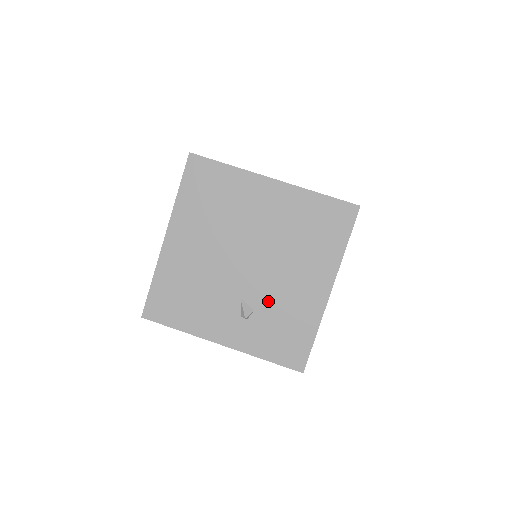
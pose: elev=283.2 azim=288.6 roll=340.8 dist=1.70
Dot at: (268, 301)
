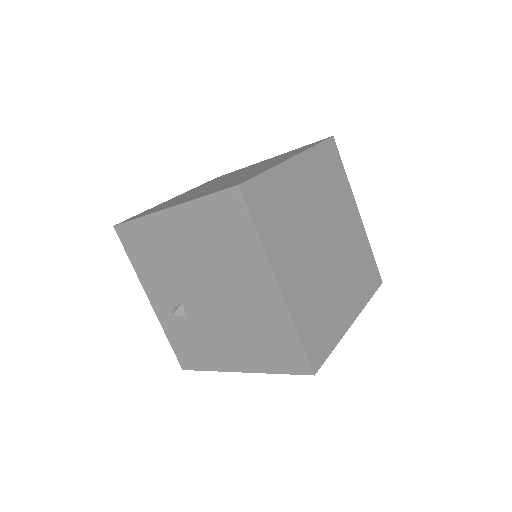
Dot at: (198, 325)
